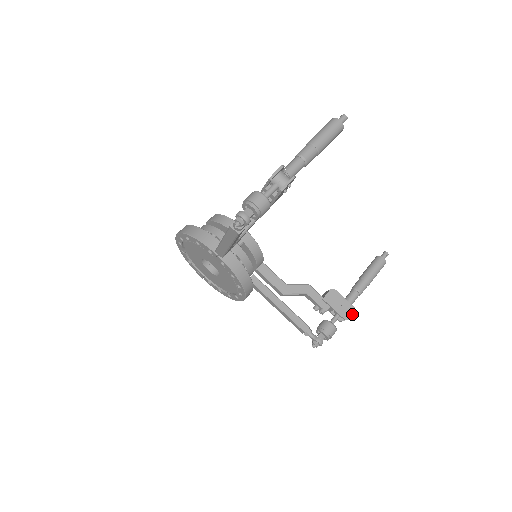
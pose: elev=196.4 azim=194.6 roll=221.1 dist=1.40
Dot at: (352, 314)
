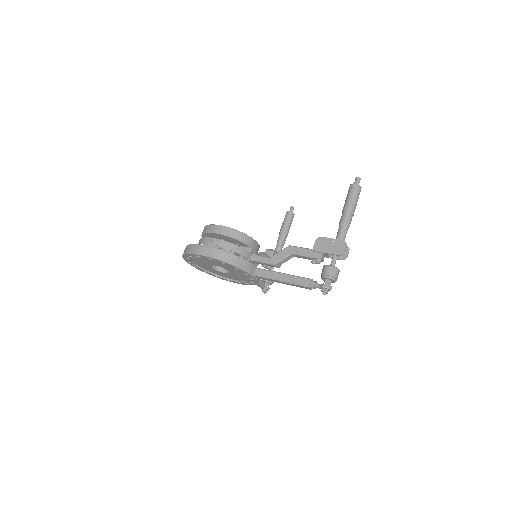
Dot at: occluded
